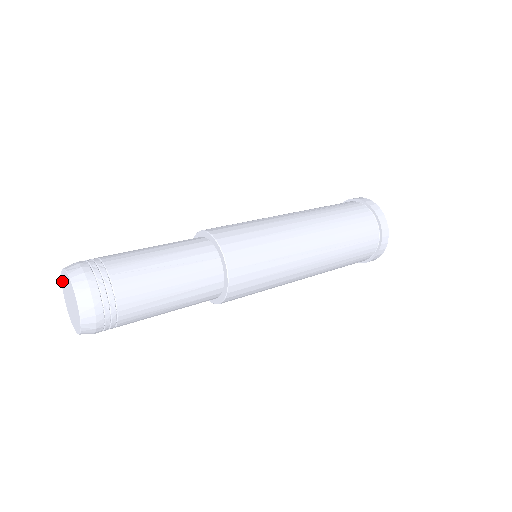
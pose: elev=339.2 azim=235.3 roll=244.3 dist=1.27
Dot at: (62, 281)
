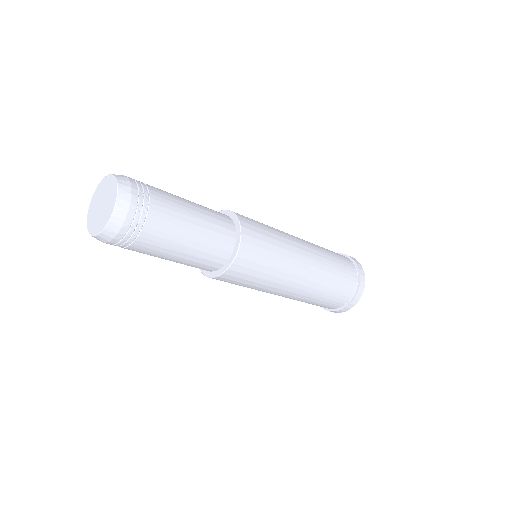
Dot at: (90, 207)
